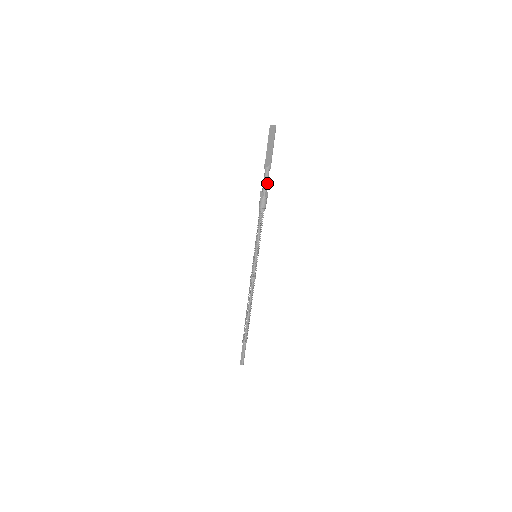
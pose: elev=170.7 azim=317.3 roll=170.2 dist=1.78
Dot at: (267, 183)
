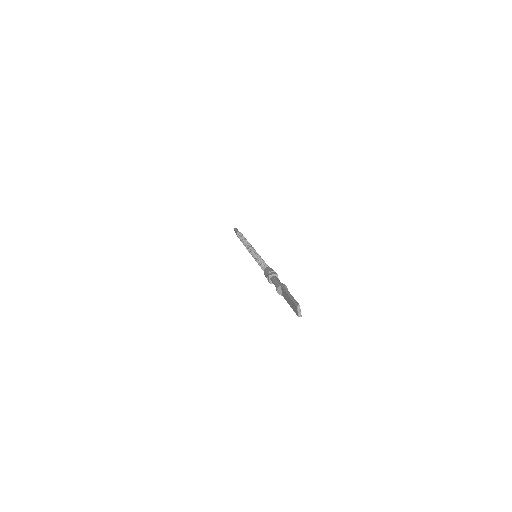
Dot at: occluded
